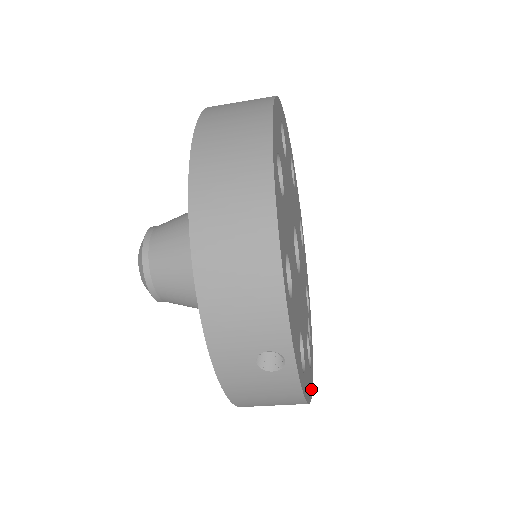
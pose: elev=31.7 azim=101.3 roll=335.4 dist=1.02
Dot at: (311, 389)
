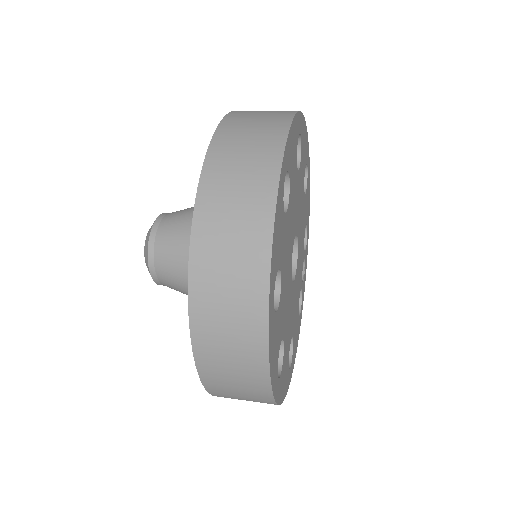
Dot at: (299, 331)
